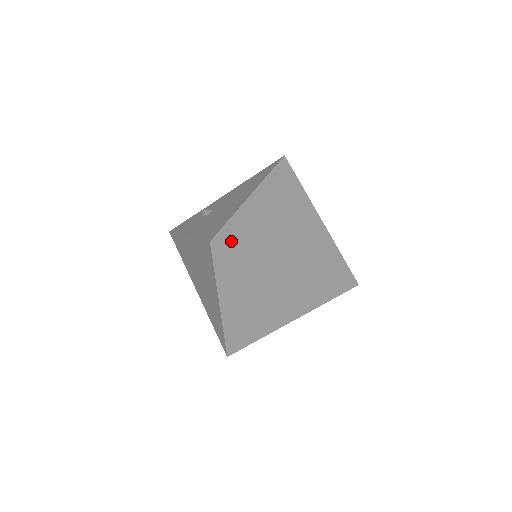
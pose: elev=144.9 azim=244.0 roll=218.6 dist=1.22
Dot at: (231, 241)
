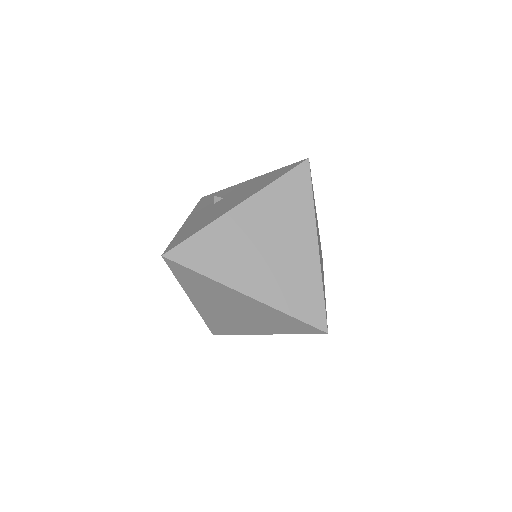
Dot at: (186, 258)
